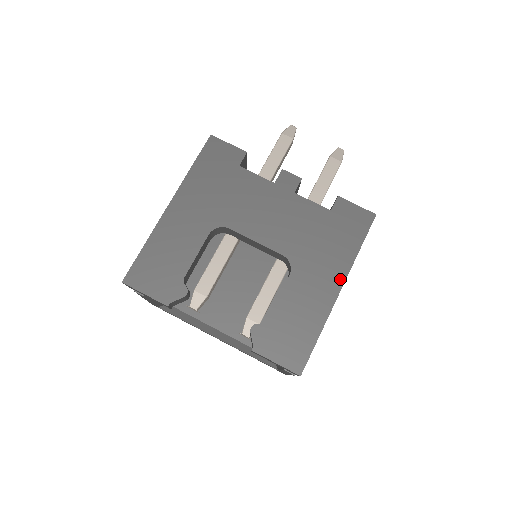
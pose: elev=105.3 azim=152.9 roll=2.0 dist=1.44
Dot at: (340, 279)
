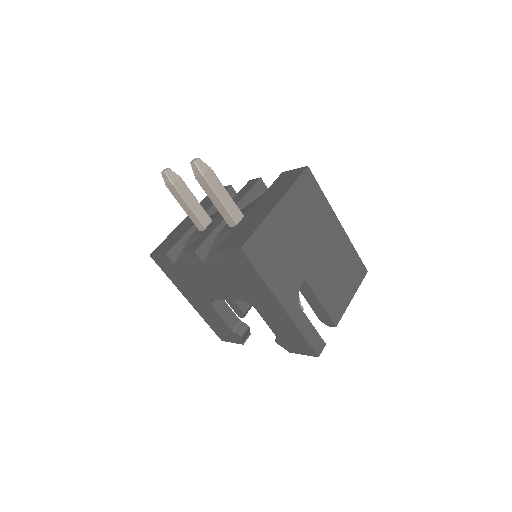
Dot at: (274, 300)
